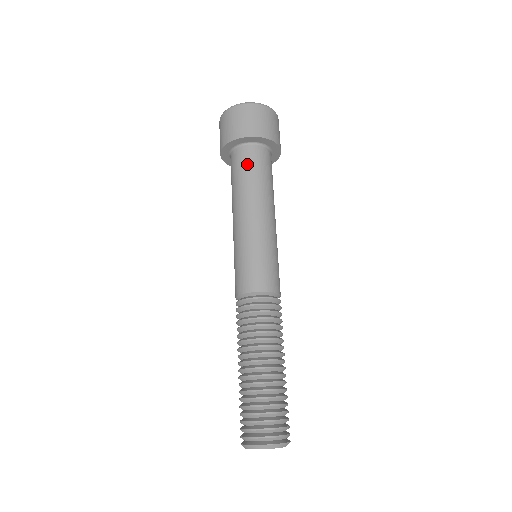
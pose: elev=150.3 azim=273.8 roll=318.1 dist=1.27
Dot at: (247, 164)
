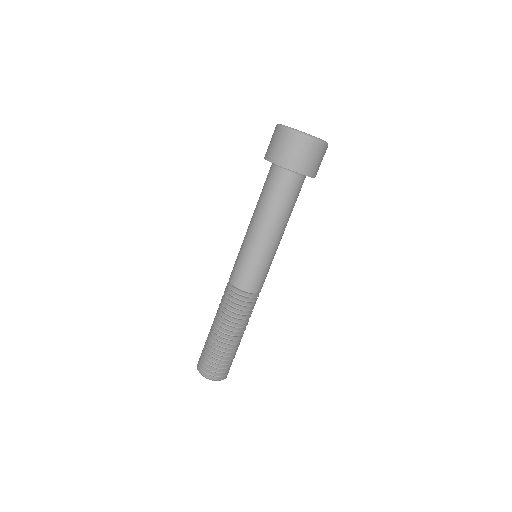
Dot at: (277, 187)
